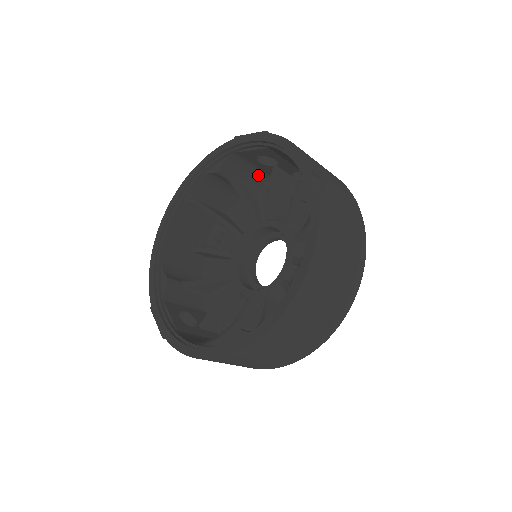
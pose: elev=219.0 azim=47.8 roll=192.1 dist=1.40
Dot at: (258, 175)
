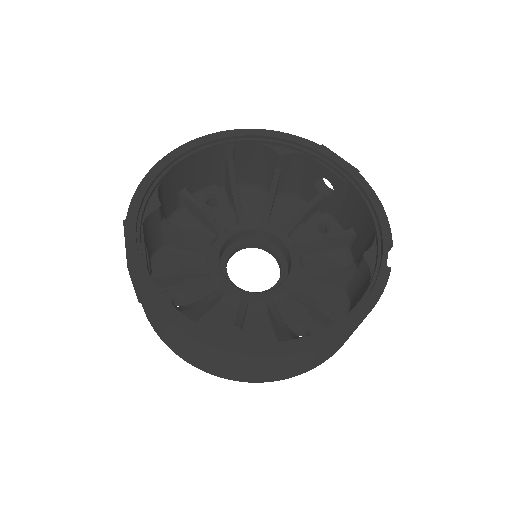
Dot at: (293, 184)
